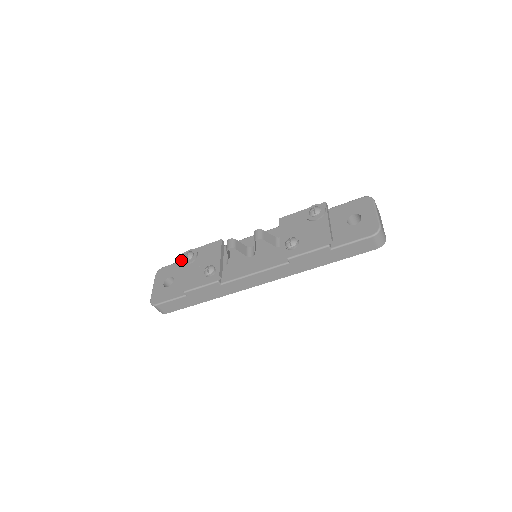
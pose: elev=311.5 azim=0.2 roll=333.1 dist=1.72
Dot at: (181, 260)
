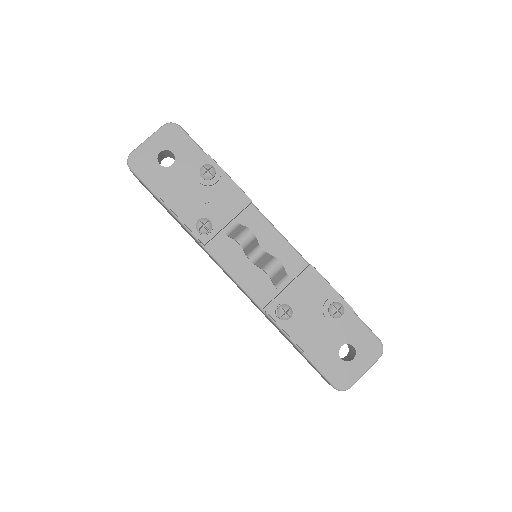
Dot at: (197, 165)
